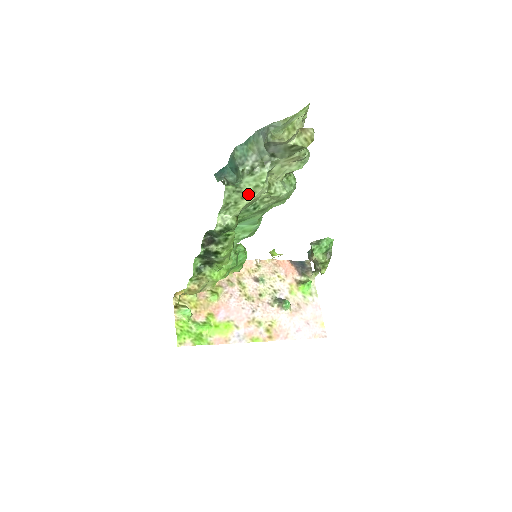
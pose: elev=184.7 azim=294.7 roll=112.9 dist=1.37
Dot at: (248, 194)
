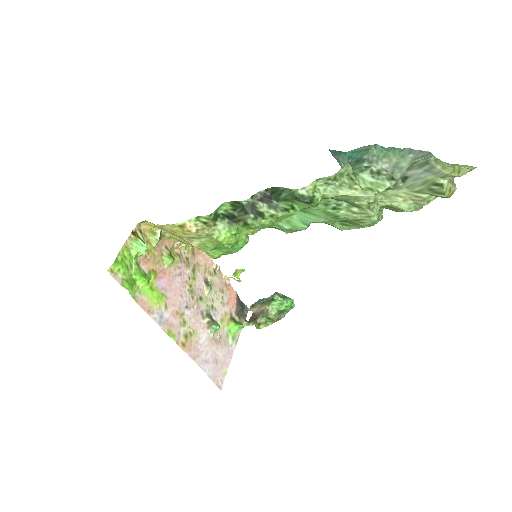
Dot at: (358, 188)
